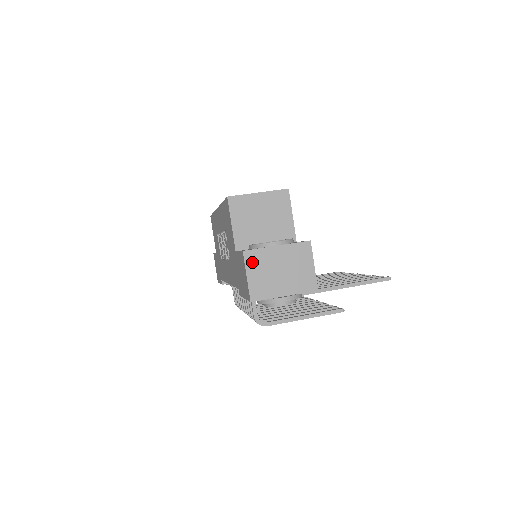
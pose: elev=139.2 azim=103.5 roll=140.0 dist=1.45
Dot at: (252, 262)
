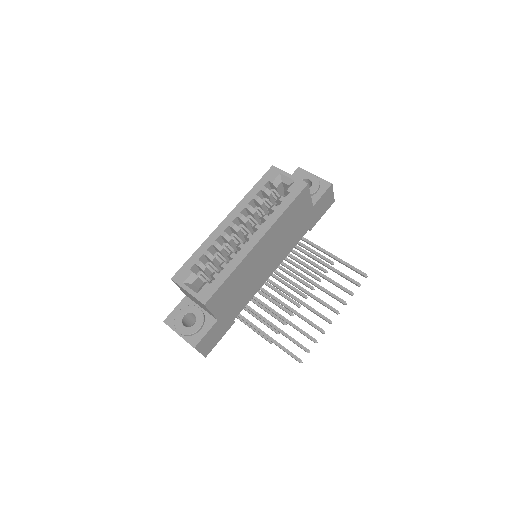
Dot at: occluded
